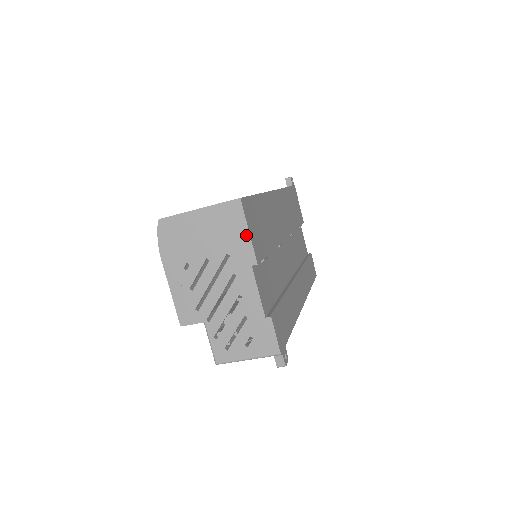
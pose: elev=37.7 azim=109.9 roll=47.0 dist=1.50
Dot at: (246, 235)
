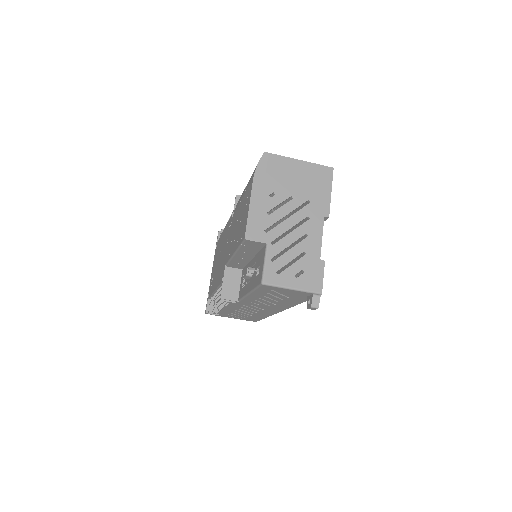
Dot at: (328, 193)
